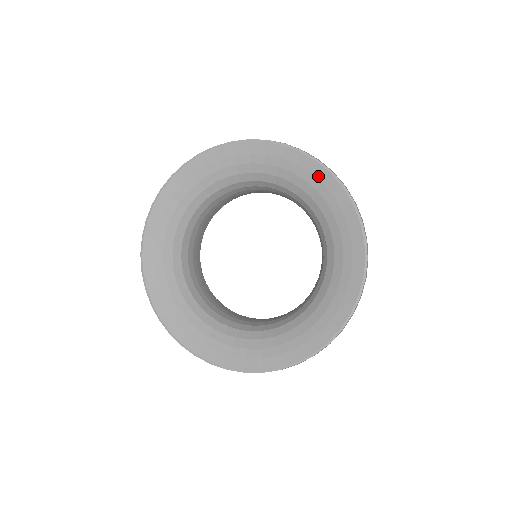
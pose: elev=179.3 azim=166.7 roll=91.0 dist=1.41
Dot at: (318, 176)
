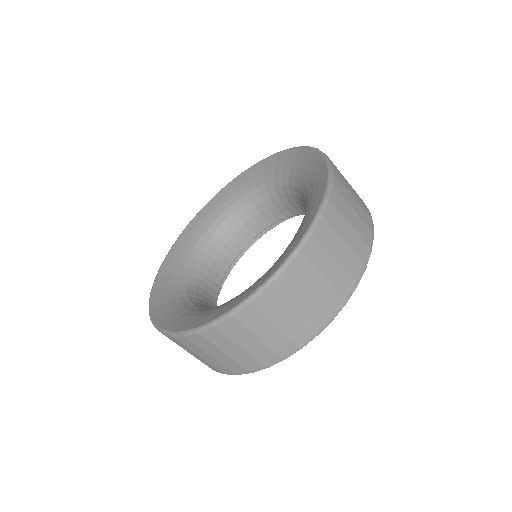
Dot at: (320, 175)
